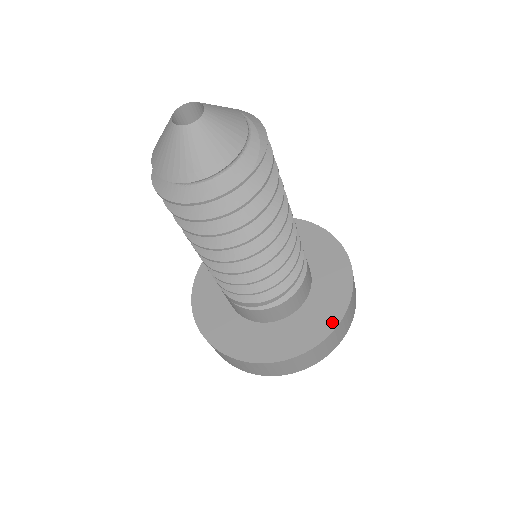
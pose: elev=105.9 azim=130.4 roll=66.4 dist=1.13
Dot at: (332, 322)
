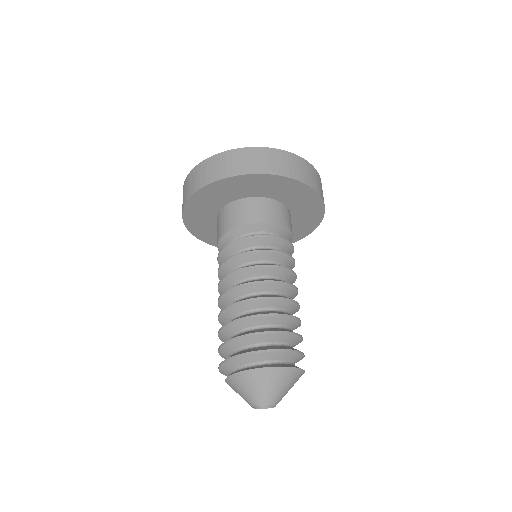
Dot at: occluded
